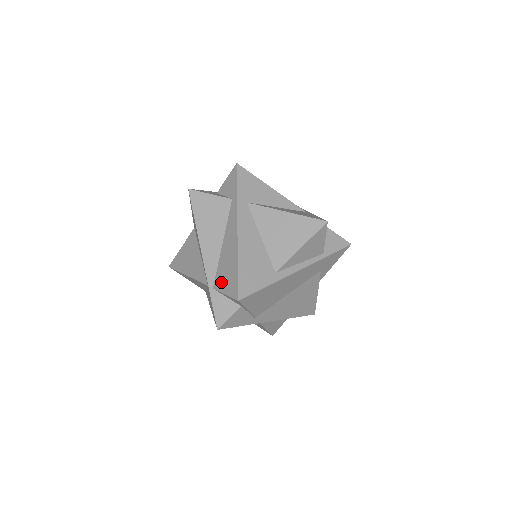
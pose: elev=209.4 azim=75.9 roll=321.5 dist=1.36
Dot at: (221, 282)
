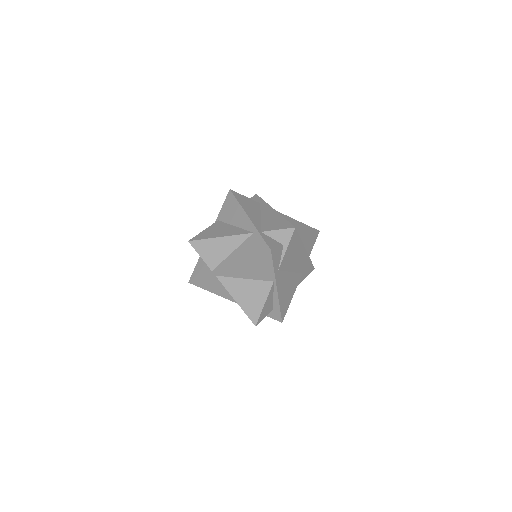
Dot at: (270, 227)
